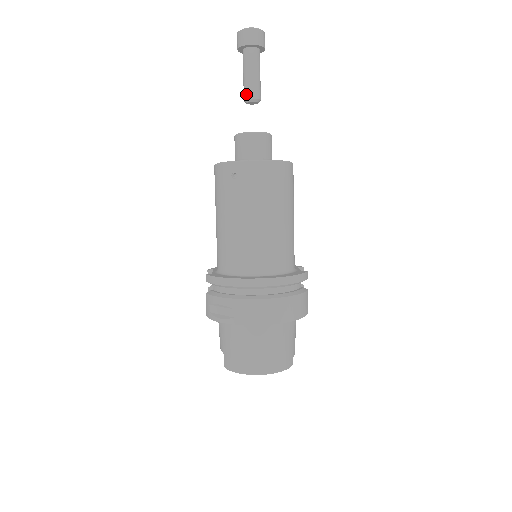
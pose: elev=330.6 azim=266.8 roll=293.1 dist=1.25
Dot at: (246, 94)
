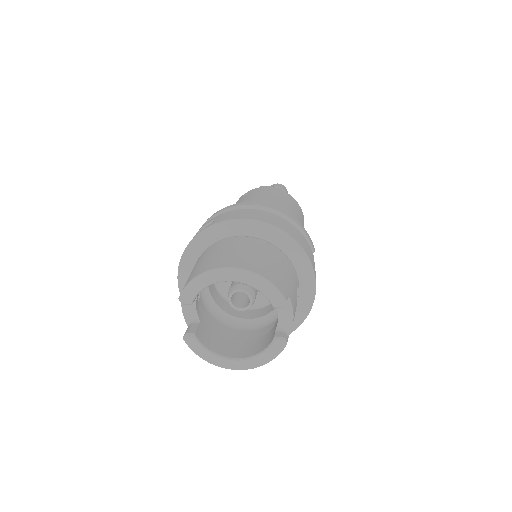
Dot at: occluded
